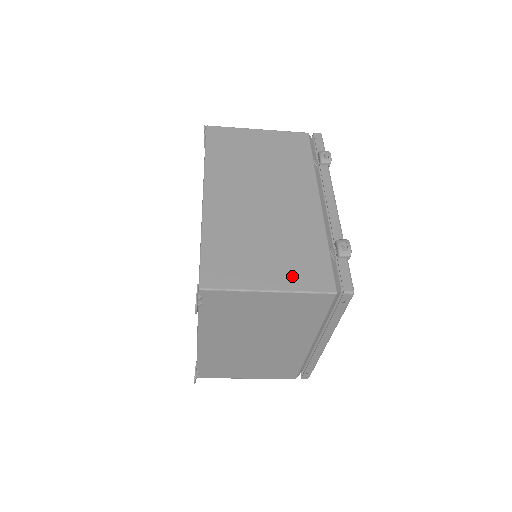
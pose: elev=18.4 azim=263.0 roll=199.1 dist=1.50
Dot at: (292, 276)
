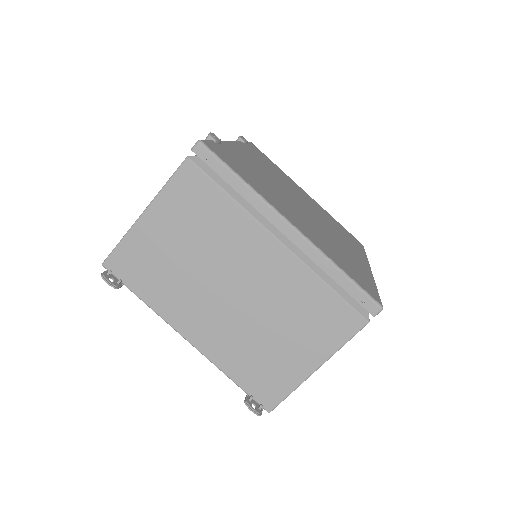
Dot at: occluded
